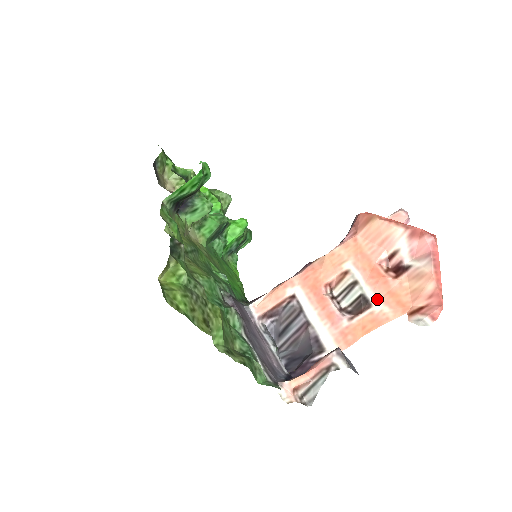
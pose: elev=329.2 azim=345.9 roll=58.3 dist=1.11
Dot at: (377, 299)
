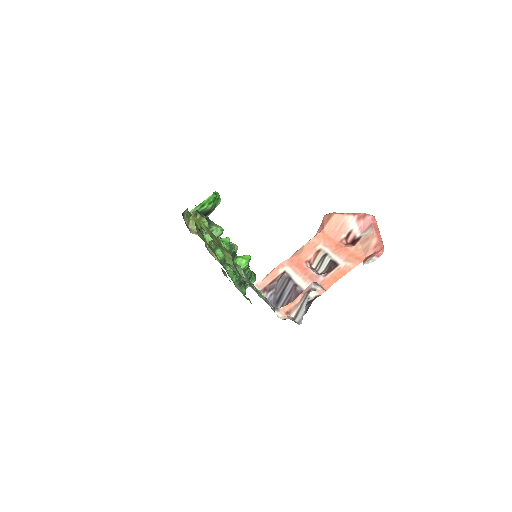
Dot at: (342, 260)
